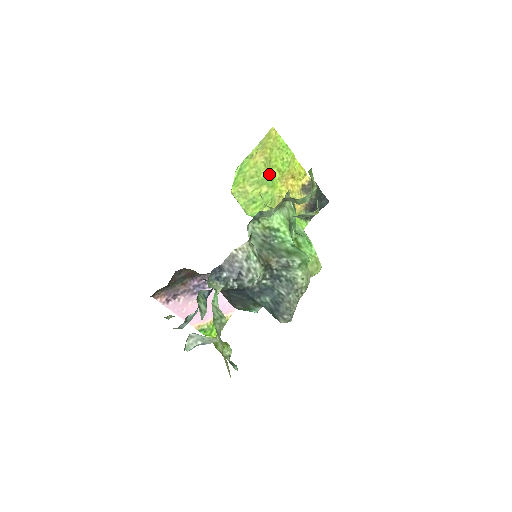
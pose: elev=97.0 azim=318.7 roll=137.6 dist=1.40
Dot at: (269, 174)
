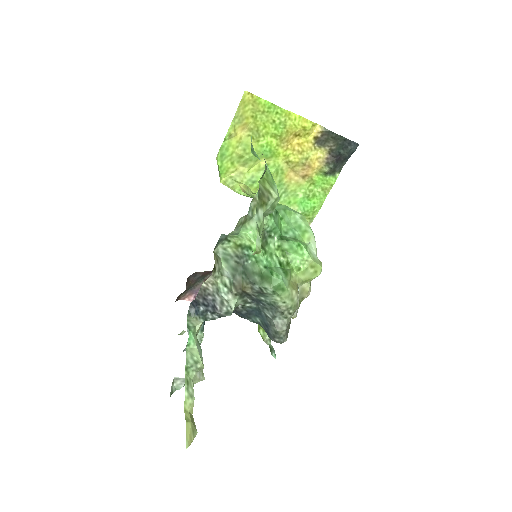
Dot at: (262, 145)
